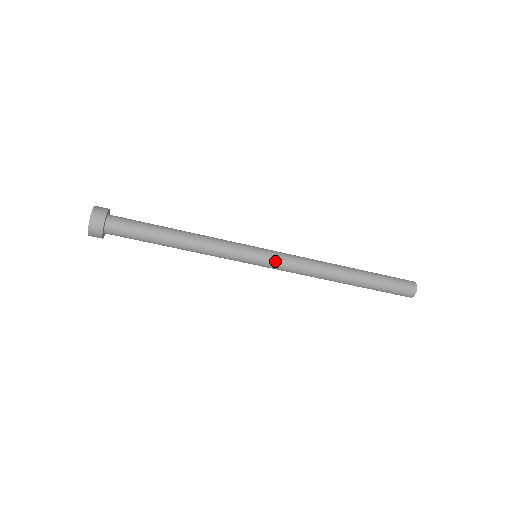
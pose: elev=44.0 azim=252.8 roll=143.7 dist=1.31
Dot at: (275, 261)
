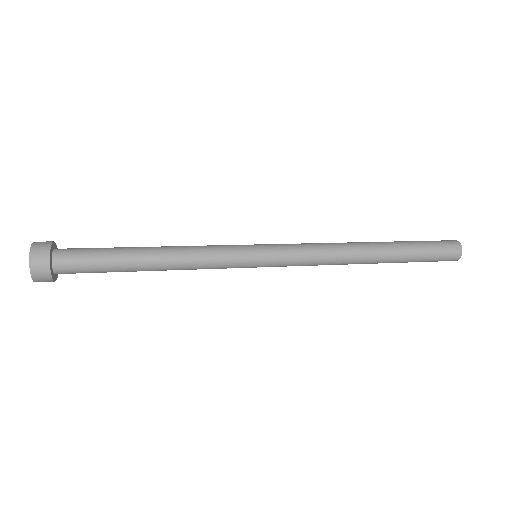
Dot at: (281, 261)
